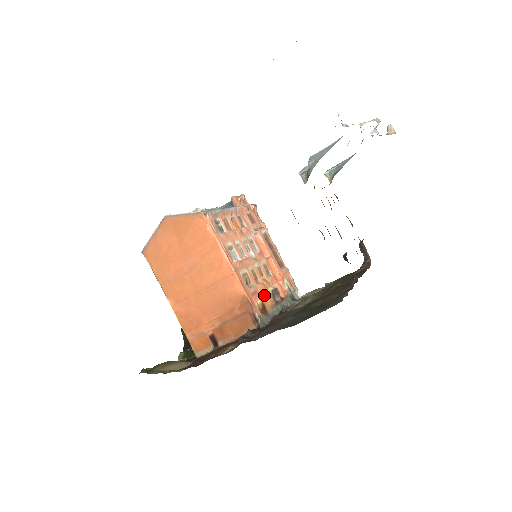
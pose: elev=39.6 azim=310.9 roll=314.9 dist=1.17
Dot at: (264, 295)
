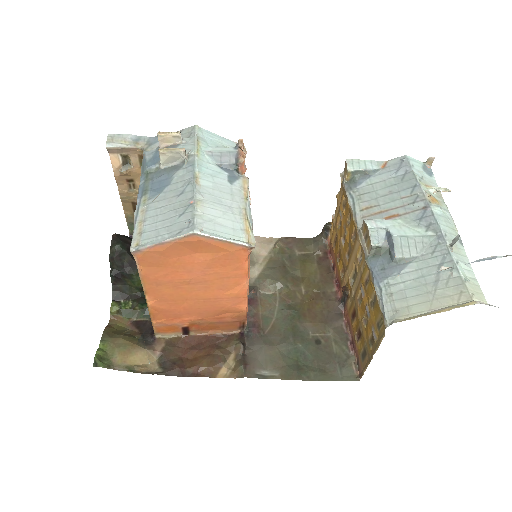
Dot at: occluded
